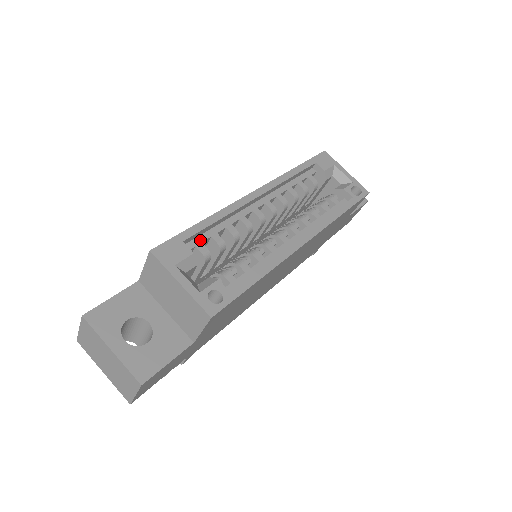
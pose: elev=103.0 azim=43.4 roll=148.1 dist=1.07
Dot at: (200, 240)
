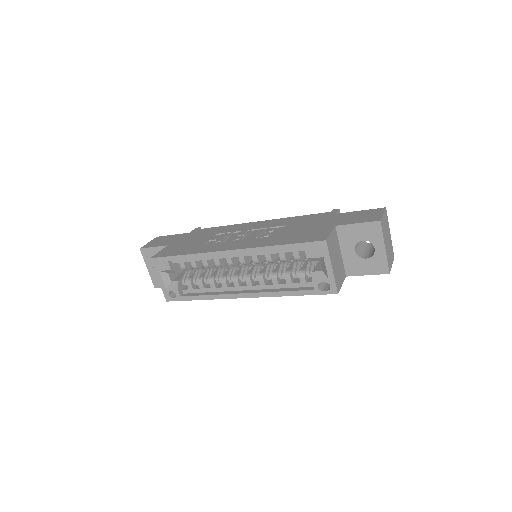
Dot at: (183, 260)
